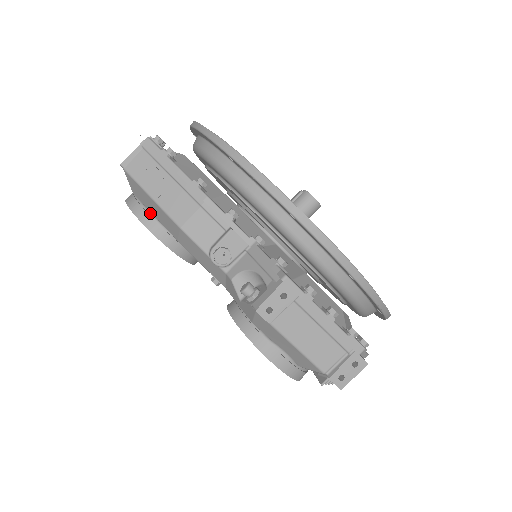
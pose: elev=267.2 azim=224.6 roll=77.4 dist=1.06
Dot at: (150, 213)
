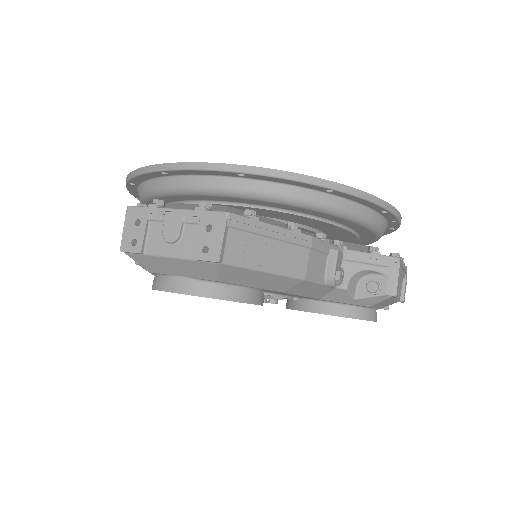
Dot at: (242, 287)
